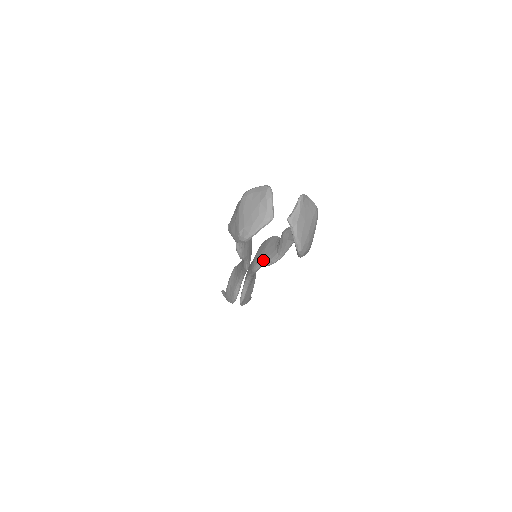
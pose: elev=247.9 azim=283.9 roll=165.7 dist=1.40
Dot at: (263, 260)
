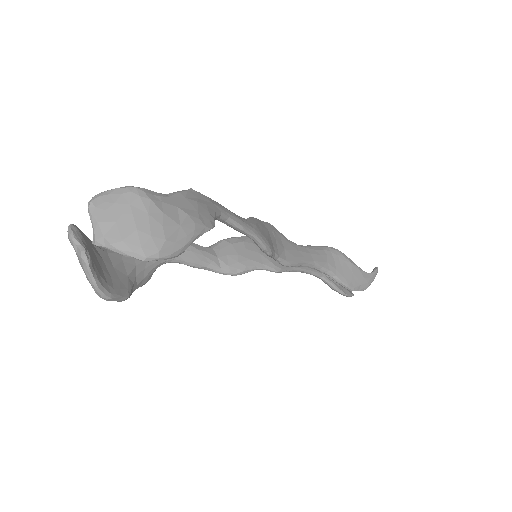
Dot at: occluded
